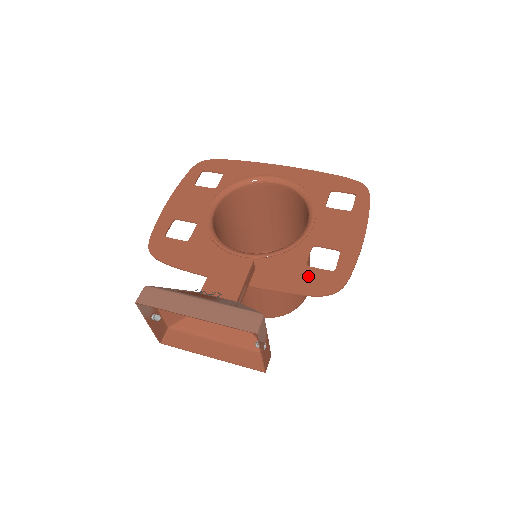
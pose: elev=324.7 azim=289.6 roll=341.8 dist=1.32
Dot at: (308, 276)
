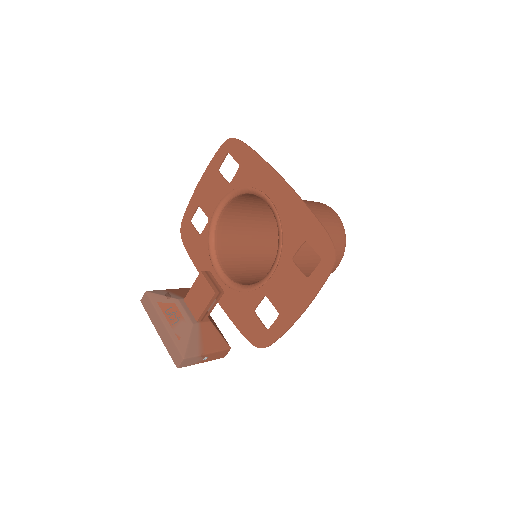
Dot at: (250, 322)
